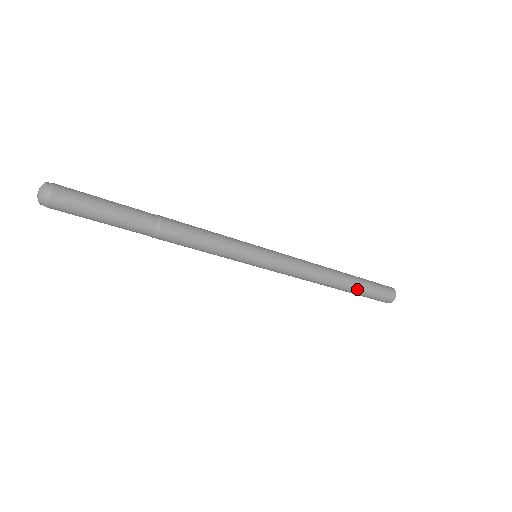
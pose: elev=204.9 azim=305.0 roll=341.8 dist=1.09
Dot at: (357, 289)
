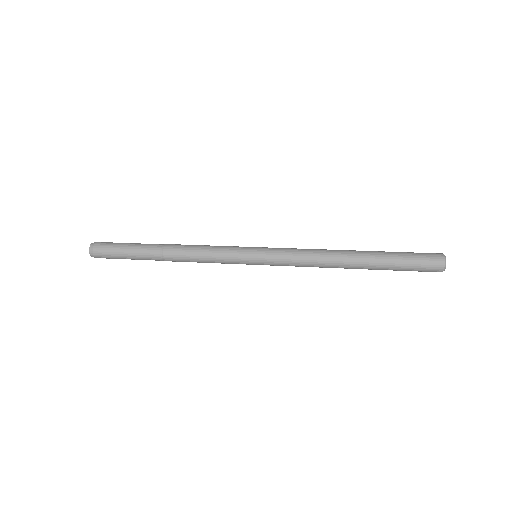
Dot at: (380, 268)
